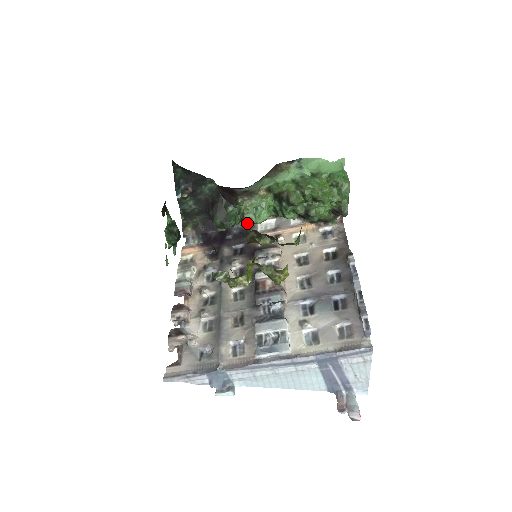
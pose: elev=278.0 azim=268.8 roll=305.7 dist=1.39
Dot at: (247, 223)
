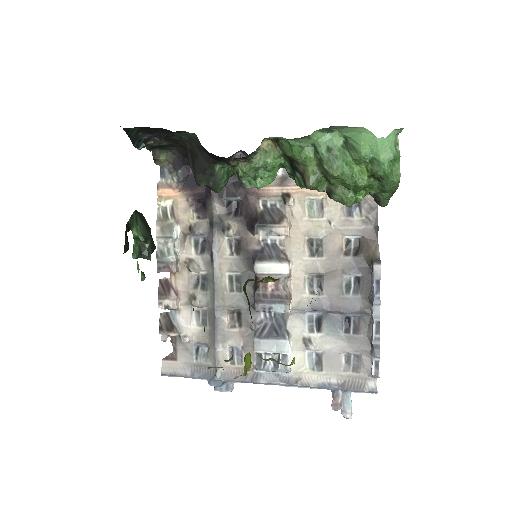
Dot at: (244, 184)
